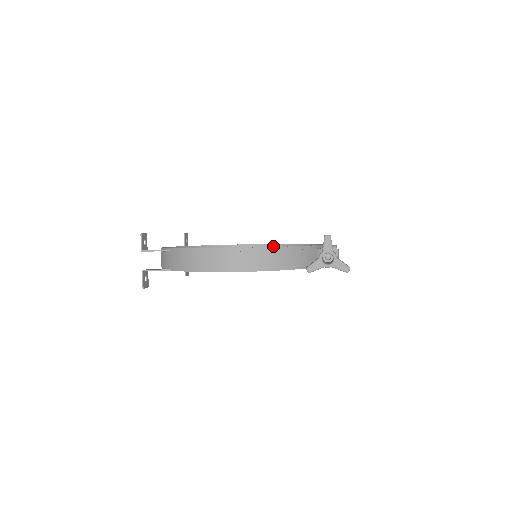
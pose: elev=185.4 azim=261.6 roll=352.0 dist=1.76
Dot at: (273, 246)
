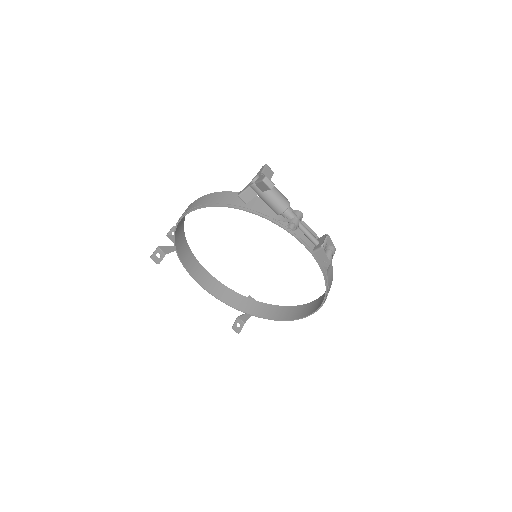
Dot at: (317, 300)
